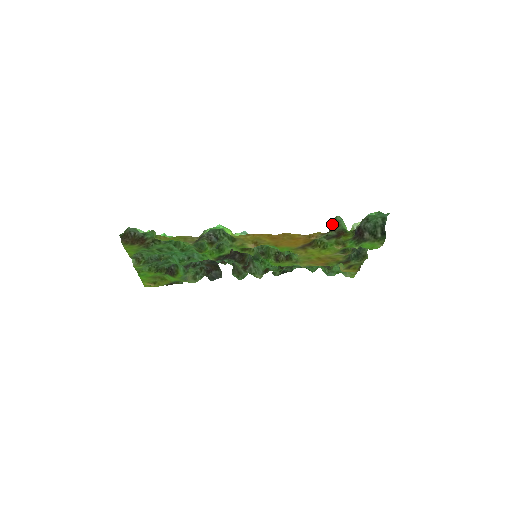
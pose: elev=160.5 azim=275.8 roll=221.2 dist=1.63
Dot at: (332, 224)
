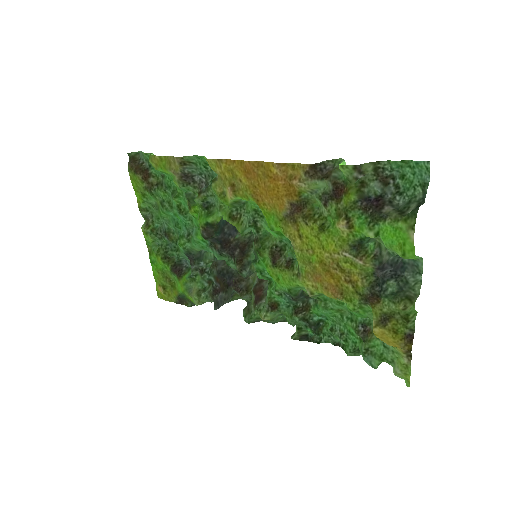
Dot at: (328, 167)
